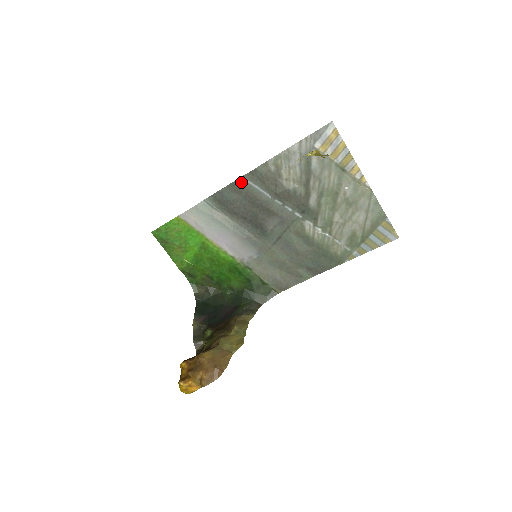
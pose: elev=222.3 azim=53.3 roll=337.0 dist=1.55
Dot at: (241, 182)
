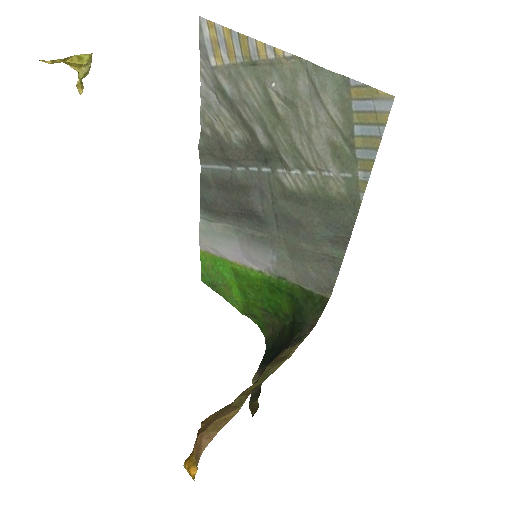
Dot at: (204, 172)
